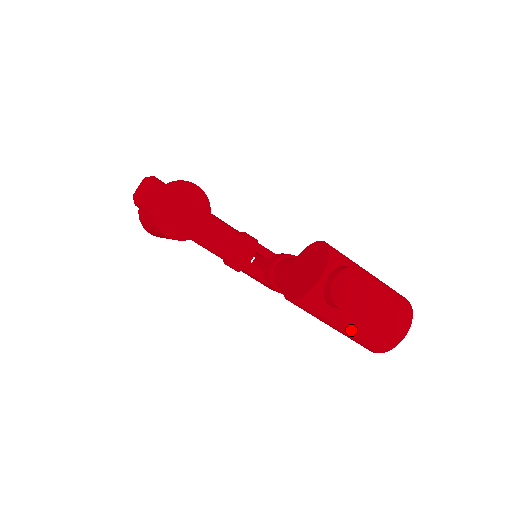
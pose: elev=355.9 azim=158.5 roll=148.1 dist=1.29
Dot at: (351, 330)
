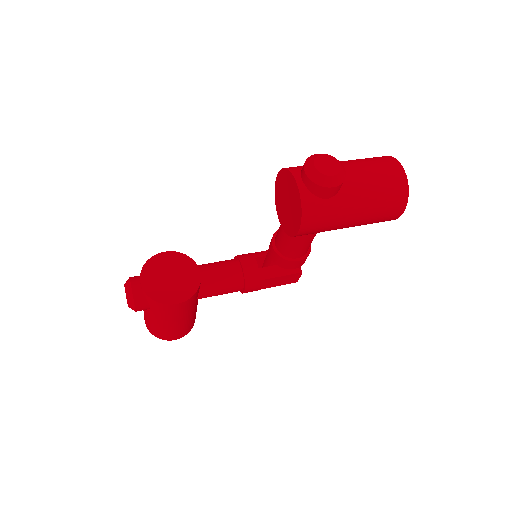
Dot at: (364, 205)
